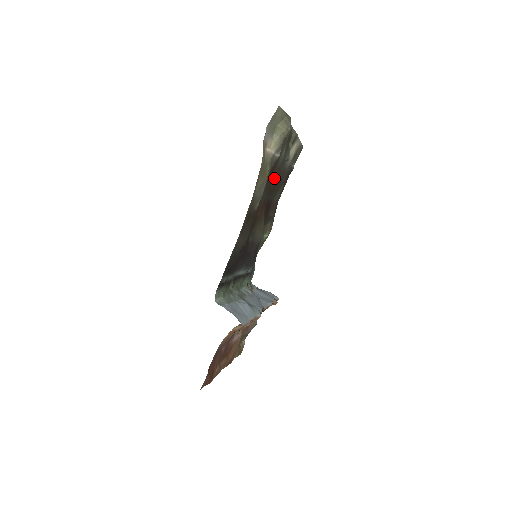
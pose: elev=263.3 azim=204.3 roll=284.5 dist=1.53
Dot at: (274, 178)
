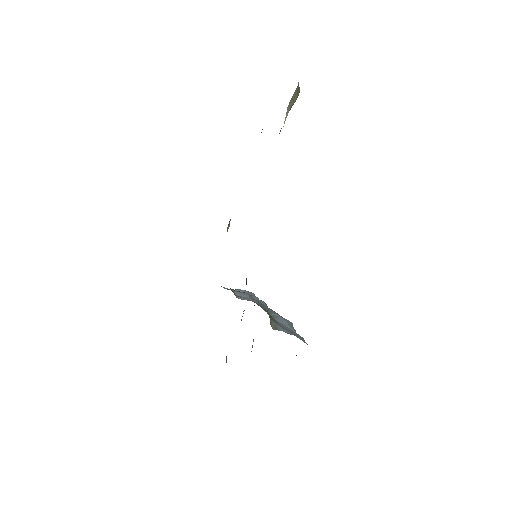
Dot at: occluded
